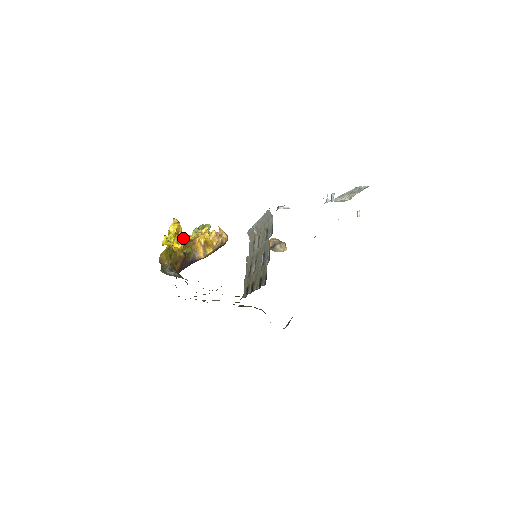
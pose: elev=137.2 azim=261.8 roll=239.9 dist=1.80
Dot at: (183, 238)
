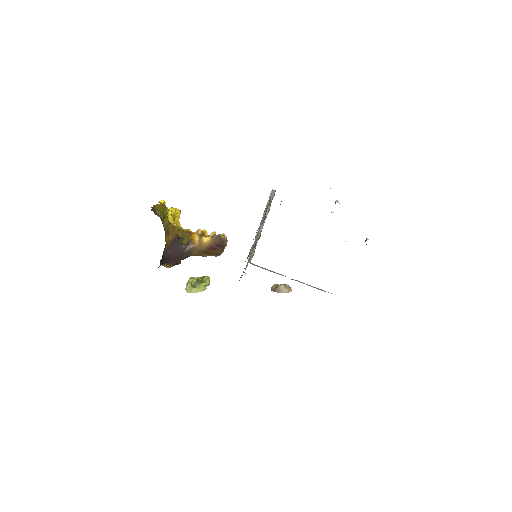
Dot at: (180, 227)
